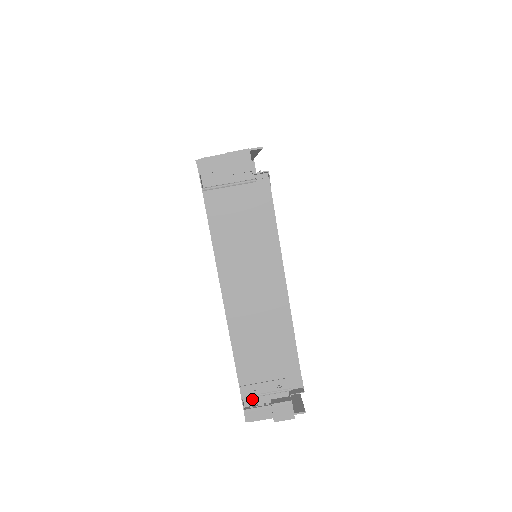
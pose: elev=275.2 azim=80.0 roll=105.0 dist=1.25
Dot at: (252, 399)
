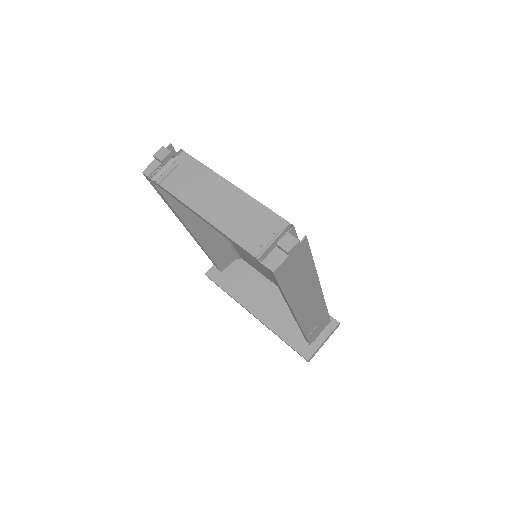
Dot at: occluded
